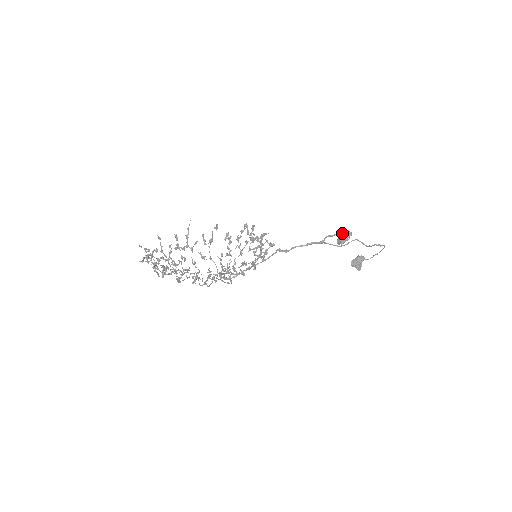
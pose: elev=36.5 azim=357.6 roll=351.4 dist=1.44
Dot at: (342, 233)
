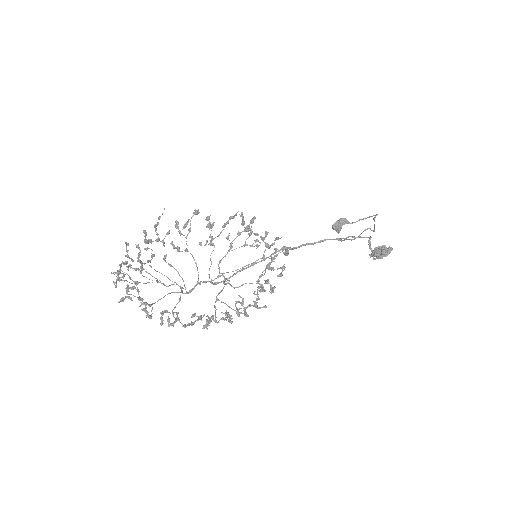
Dot at: (381, 248)
